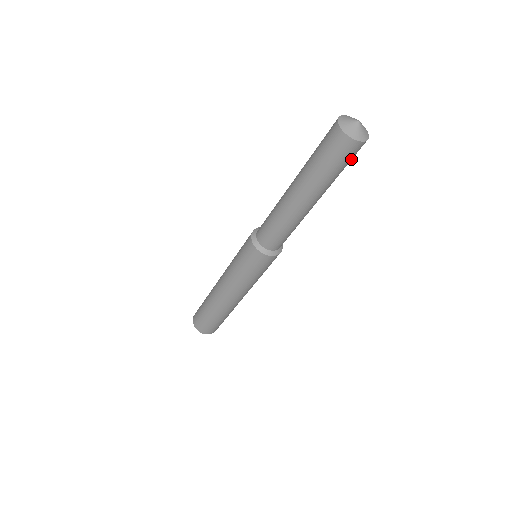
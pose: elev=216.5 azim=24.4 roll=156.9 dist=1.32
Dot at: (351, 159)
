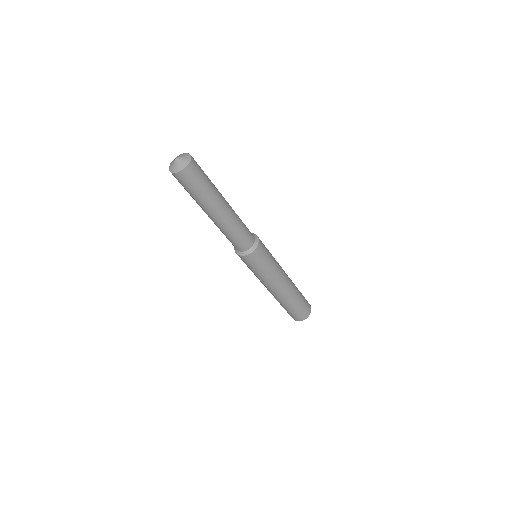
Dot at: (201, 170)
